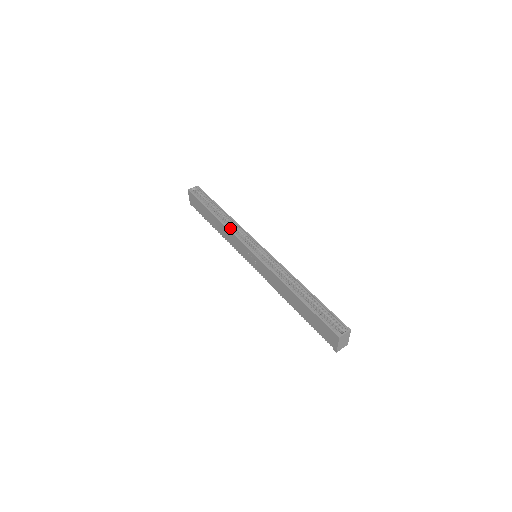
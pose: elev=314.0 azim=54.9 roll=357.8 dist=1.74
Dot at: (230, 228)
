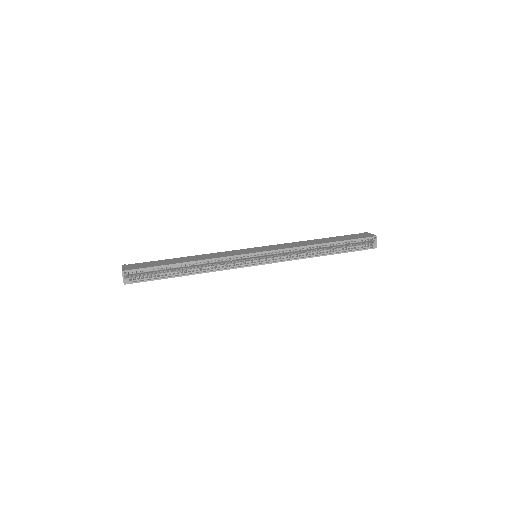
Dot at: (216, 268)
